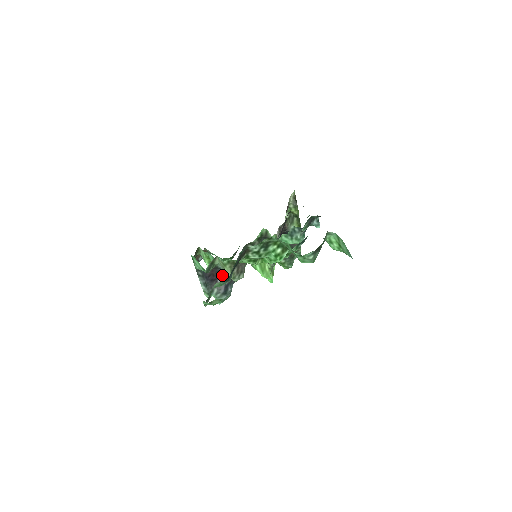
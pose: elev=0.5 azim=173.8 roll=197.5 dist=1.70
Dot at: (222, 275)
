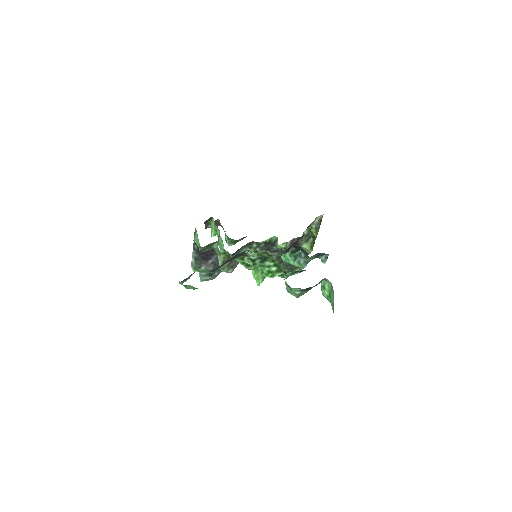
Dot at: (215, 258)
